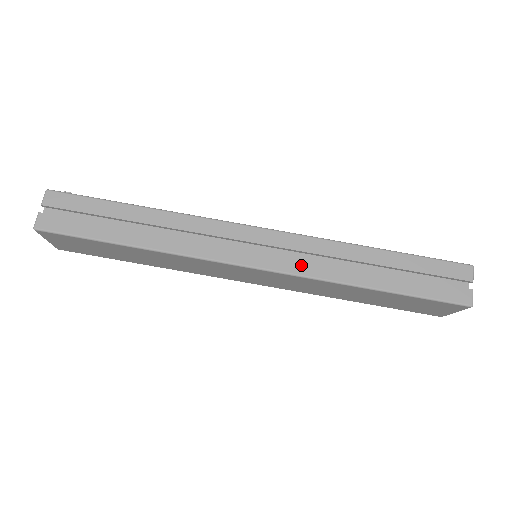
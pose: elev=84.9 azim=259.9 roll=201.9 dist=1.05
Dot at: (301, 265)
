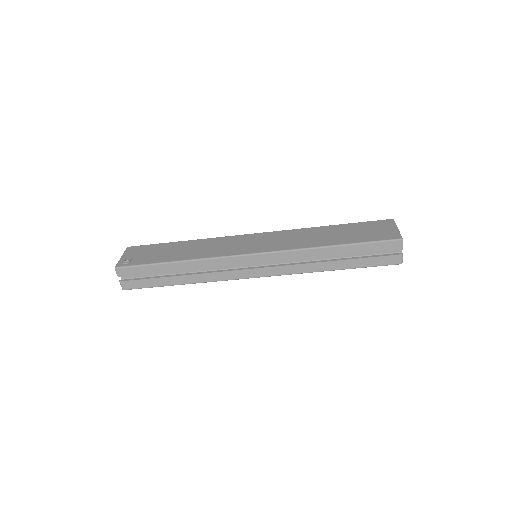
Dot at: (285, 269)
